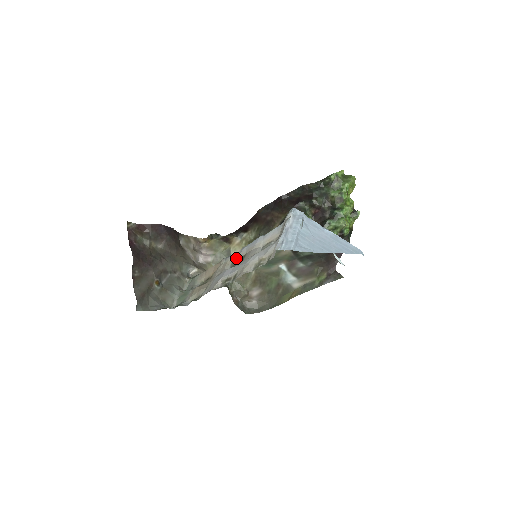
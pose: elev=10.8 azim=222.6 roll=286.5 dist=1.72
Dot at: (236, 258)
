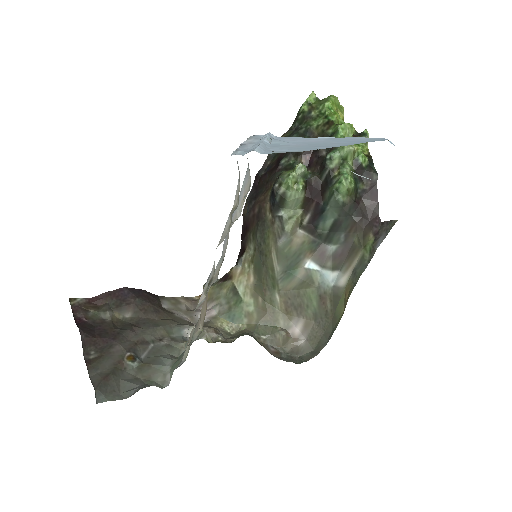
Dot at: (221, 262)
